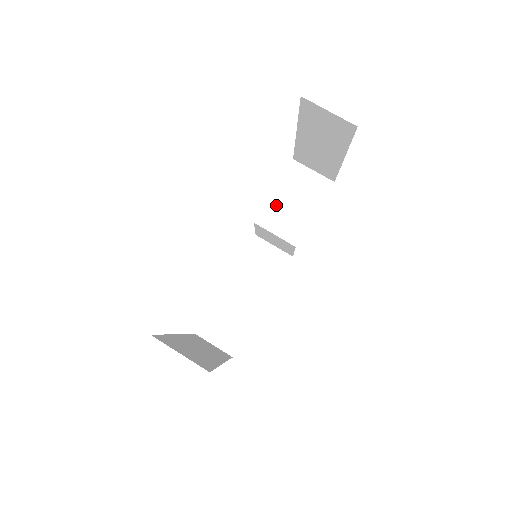
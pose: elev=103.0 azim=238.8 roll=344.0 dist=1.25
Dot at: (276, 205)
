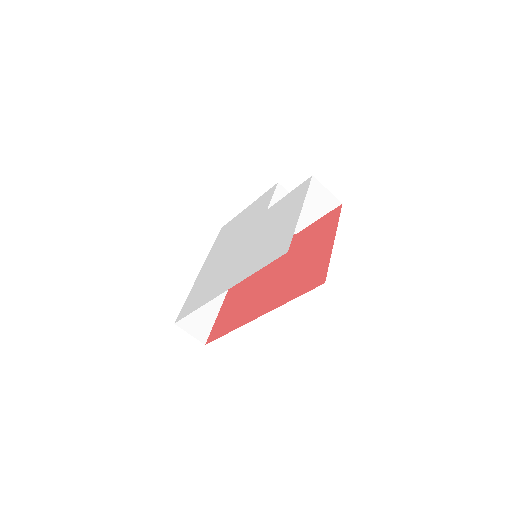
Dot at: occluded
